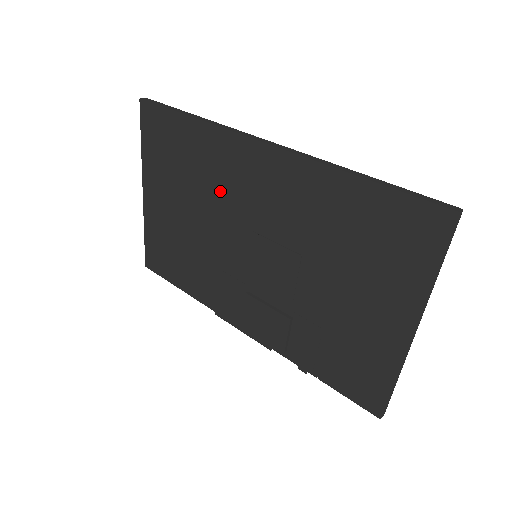
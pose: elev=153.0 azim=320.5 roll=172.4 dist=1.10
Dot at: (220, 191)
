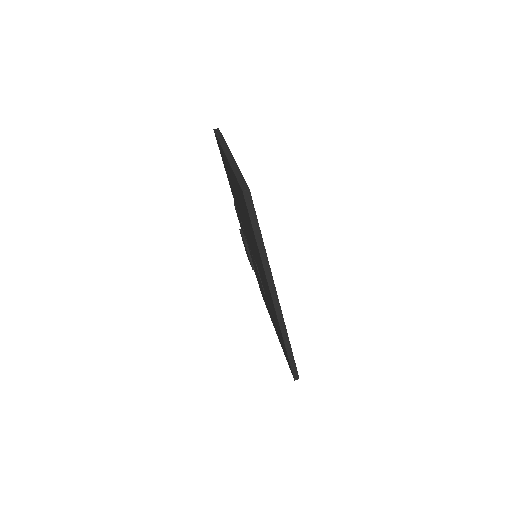
Dot at: (254, 249)
